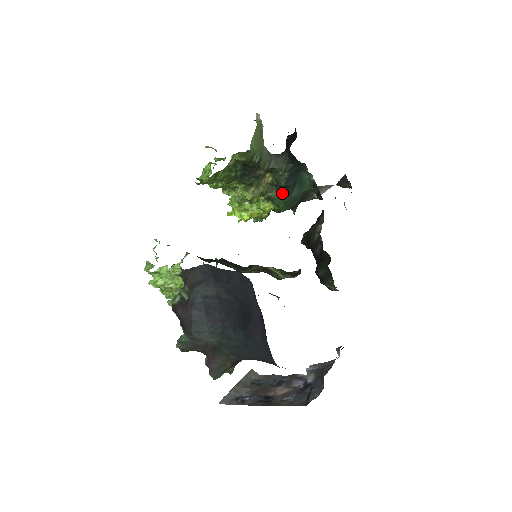
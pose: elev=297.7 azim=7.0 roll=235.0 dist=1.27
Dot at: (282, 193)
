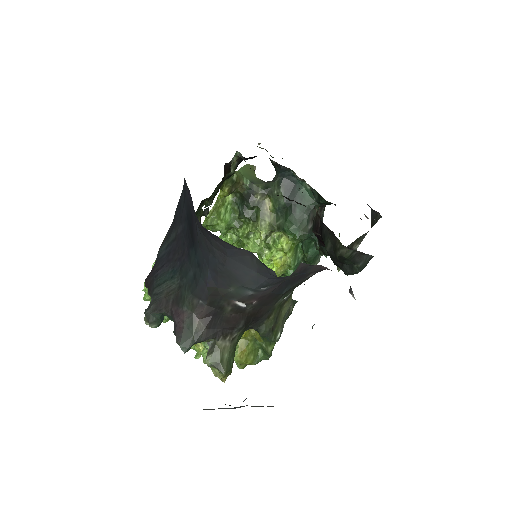
Dot at: (287, 215)
